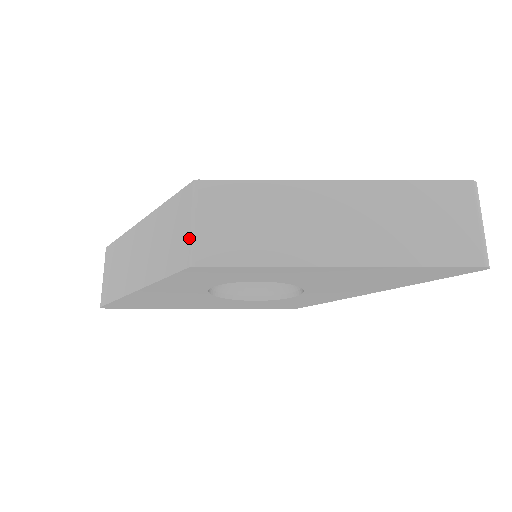
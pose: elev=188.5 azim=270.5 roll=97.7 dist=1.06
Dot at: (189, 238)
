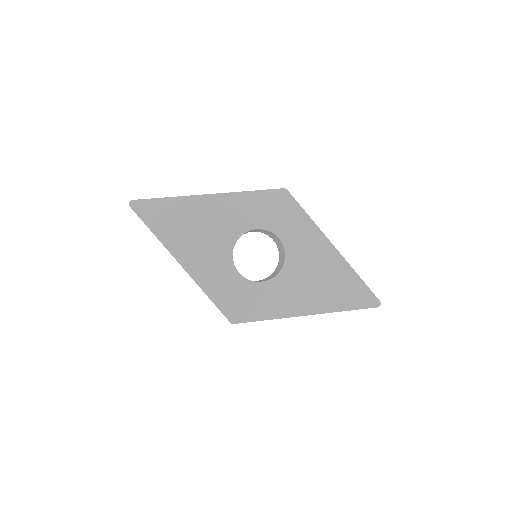
Dot at: occluded
